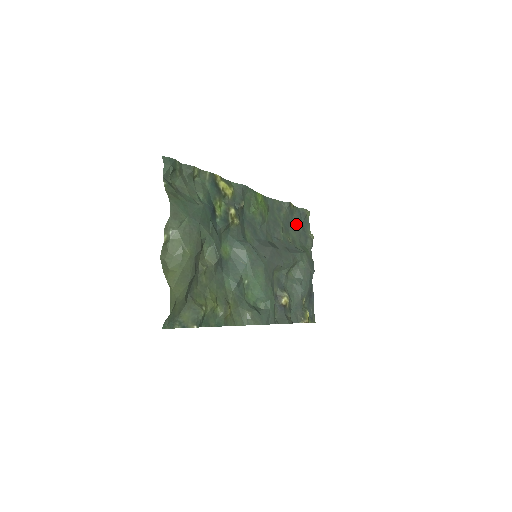
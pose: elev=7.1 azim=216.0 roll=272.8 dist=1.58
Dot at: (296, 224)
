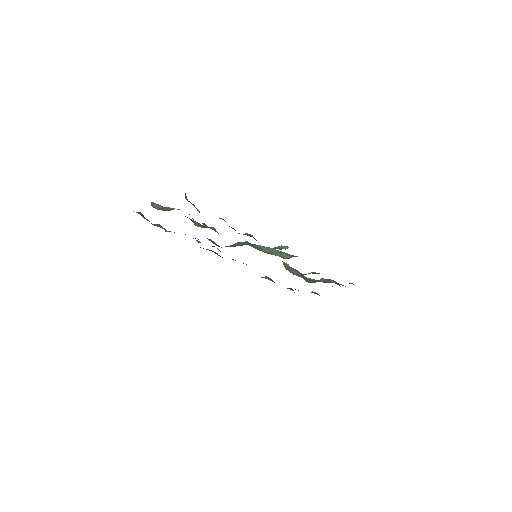
Dot at: occluded
